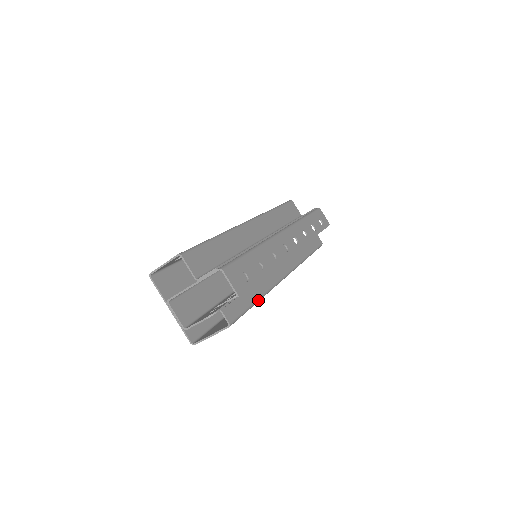
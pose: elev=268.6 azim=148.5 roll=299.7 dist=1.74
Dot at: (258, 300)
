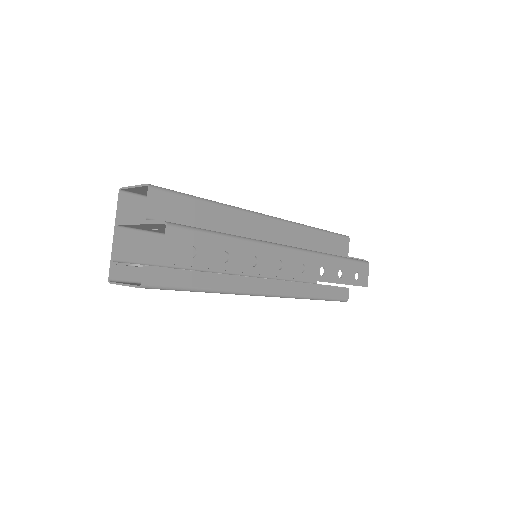
Dot at: (205, 290)
